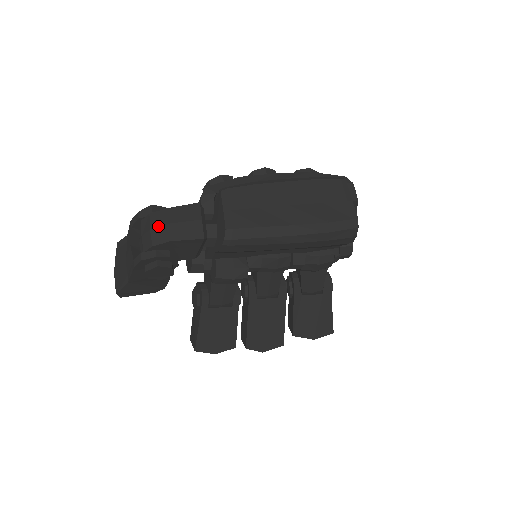
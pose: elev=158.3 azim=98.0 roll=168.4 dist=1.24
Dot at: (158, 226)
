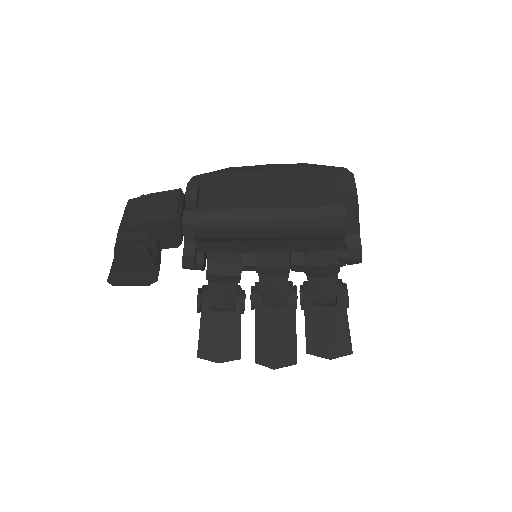
Dot at: (137, 209)
